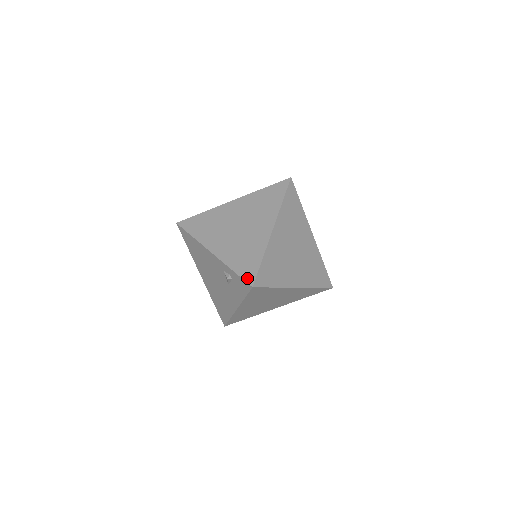
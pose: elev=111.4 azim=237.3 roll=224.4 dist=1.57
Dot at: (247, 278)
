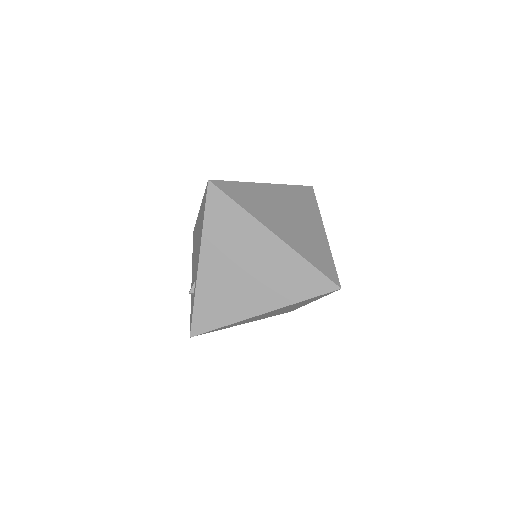
Dot at: (195, 326)
